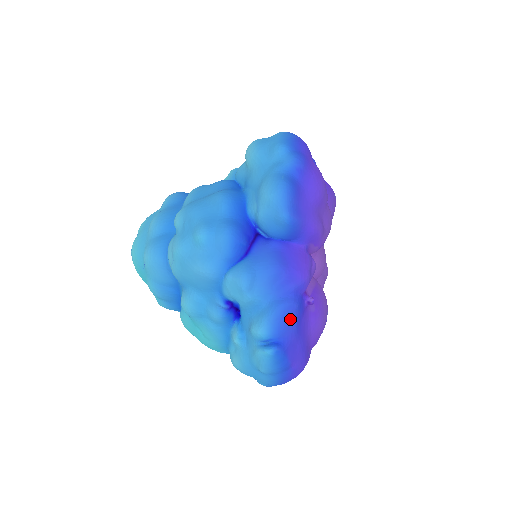
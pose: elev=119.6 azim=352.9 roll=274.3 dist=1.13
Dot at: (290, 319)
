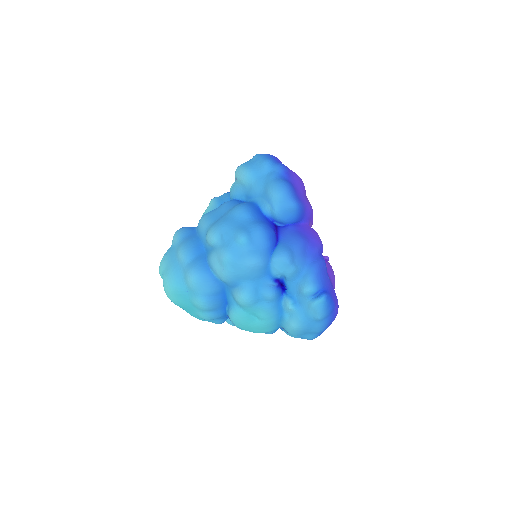
Dot at: (324, 272)
